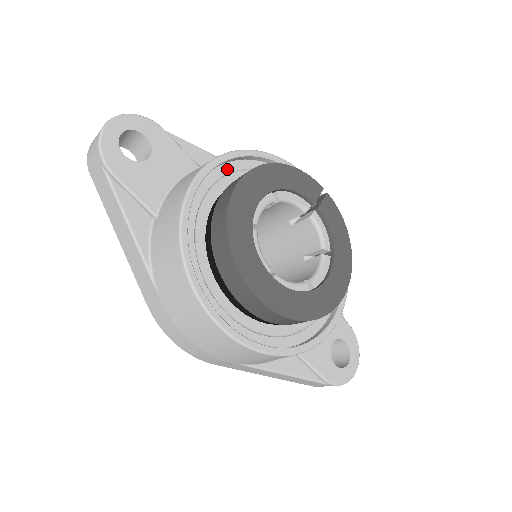
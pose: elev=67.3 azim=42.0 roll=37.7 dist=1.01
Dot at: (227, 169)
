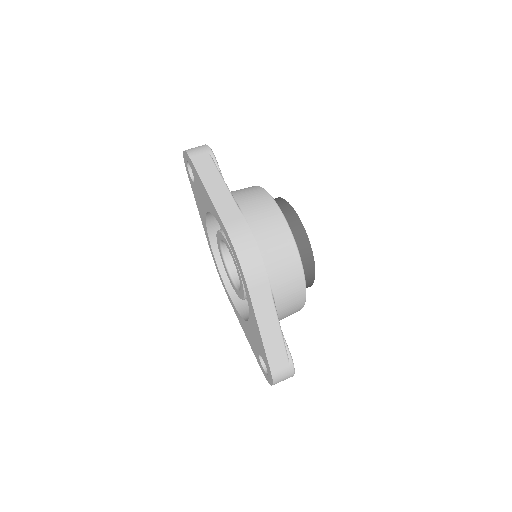
Dot at: occluded
